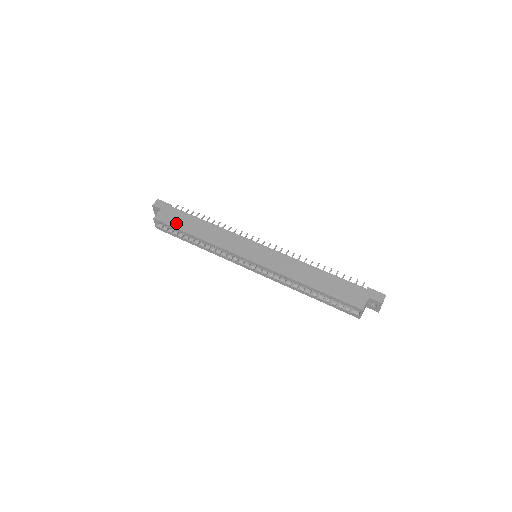
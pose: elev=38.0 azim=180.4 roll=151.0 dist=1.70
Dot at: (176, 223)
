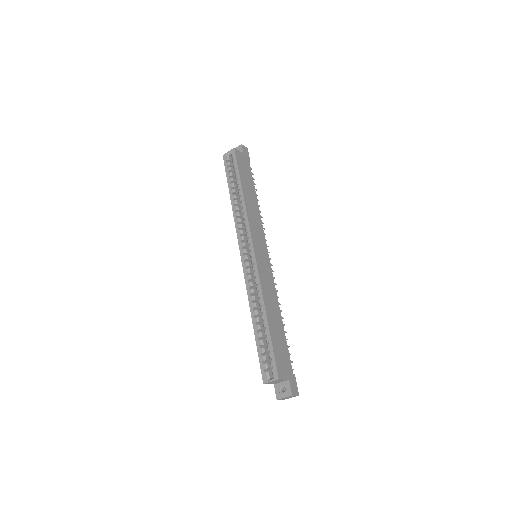
Dot at: (242, 170)
